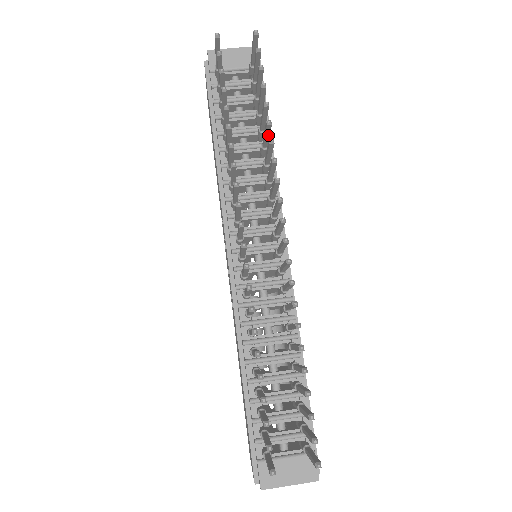
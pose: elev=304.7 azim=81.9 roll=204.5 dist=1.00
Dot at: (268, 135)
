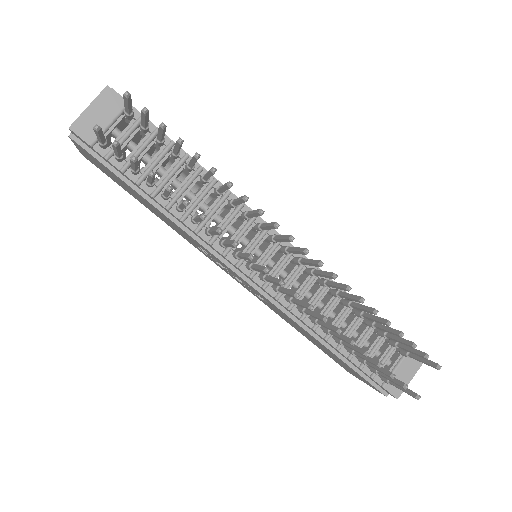
Dot at: occluded
